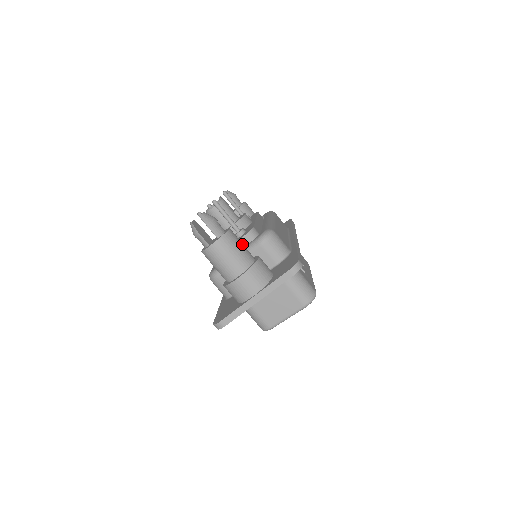
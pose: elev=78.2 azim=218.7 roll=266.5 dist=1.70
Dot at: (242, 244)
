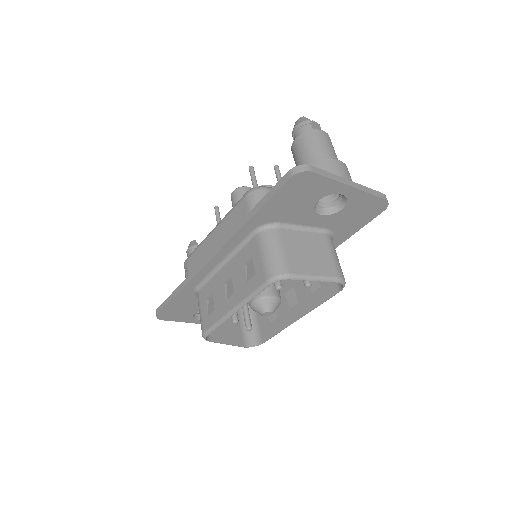
Dot at: occluded
